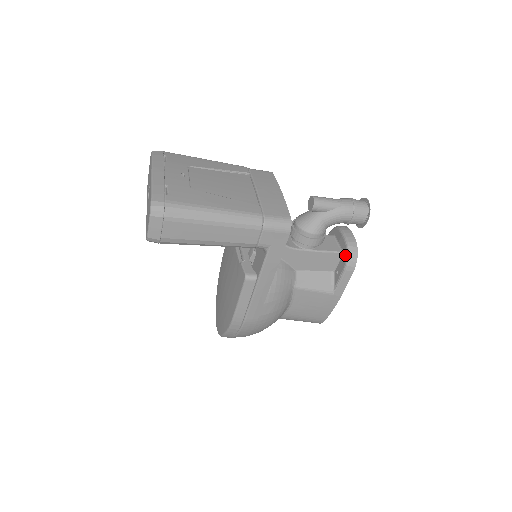
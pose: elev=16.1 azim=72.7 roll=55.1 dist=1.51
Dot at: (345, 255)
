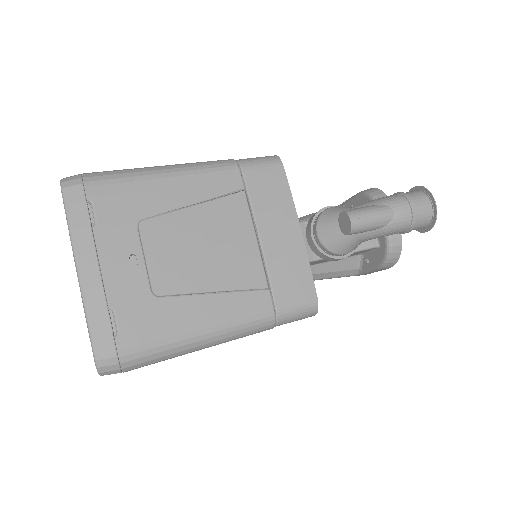
Dot at: (383, 255)
